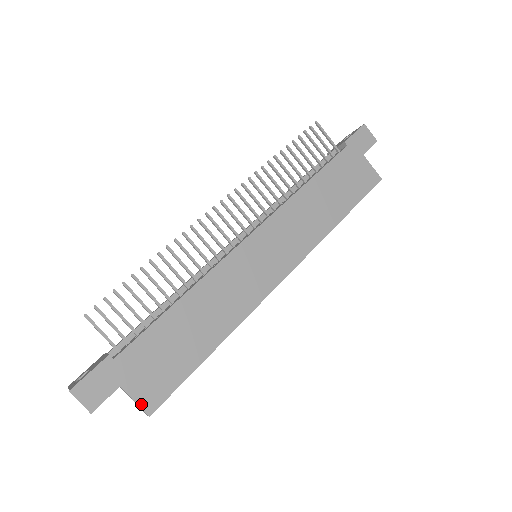
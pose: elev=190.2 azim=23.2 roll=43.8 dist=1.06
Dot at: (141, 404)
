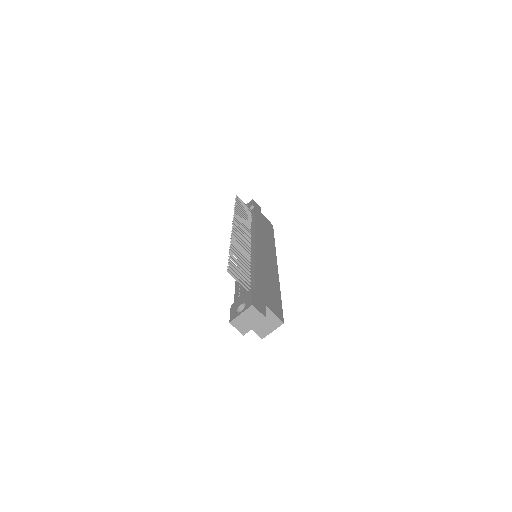
Dot at: (277, 316)
